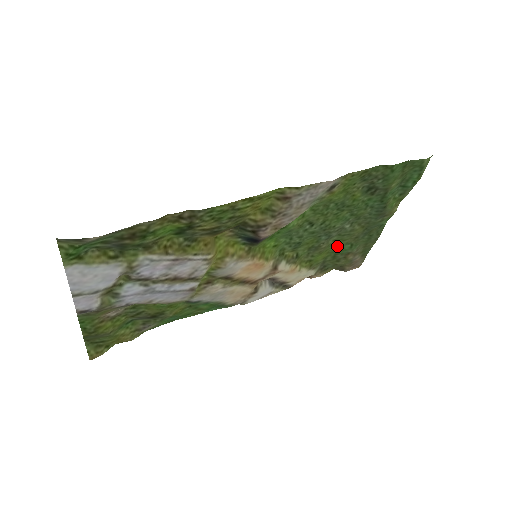
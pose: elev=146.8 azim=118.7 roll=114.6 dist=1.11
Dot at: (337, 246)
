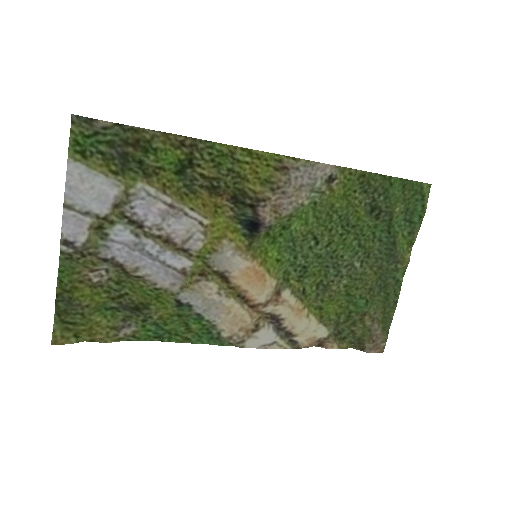
Dot at: (350, 298)
